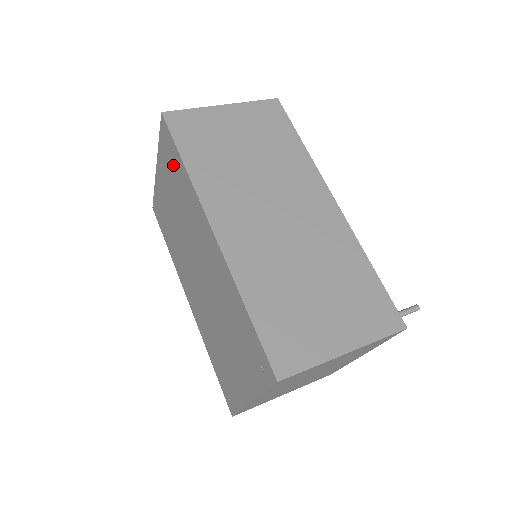
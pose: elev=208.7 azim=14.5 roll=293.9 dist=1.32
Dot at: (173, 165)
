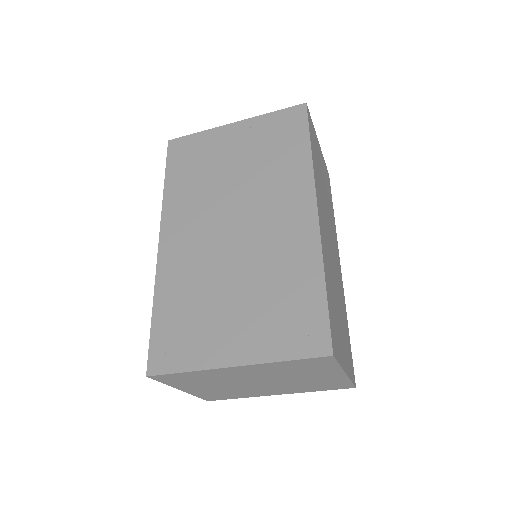
Dot at: (284, 139)
